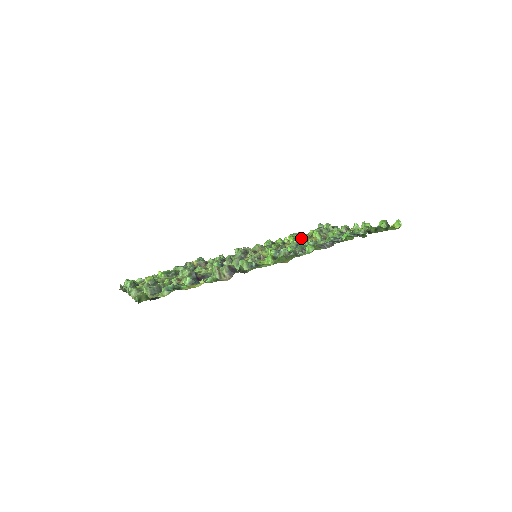
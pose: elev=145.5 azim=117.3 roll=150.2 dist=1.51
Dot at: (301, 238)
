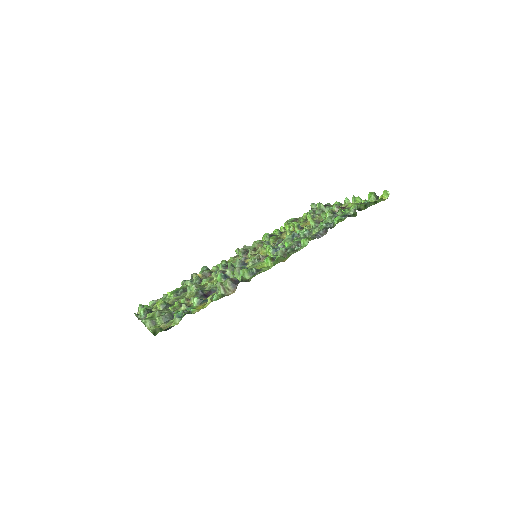
Dot at: (296, 226)
